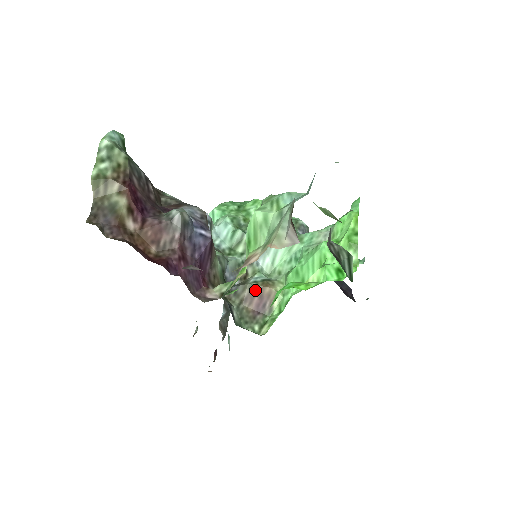
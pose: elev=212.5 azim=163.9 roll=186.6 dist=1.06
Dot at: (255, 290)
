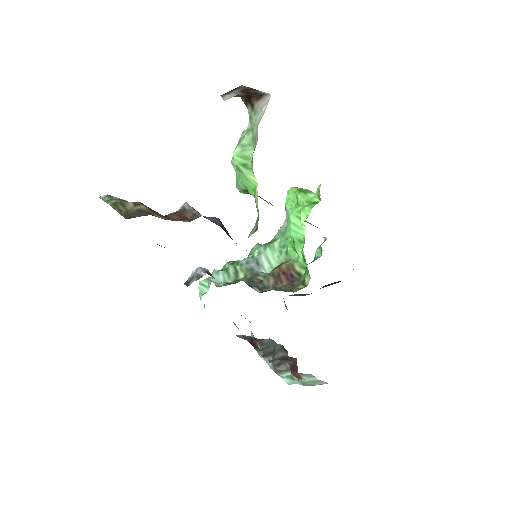
Dot at: (276, 273)
